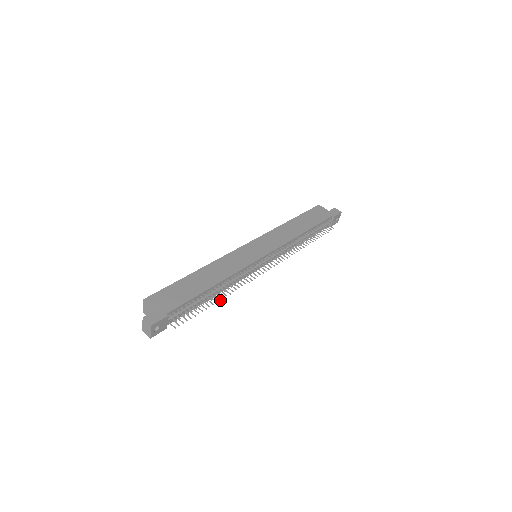
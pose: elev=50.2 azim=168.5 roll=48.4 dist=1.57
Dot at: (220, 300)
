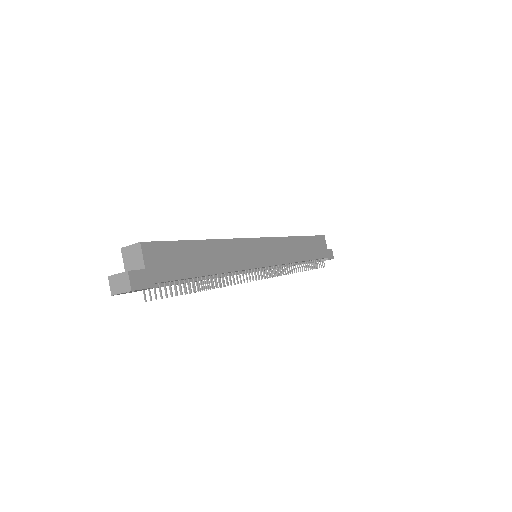
Dot at: occluded
